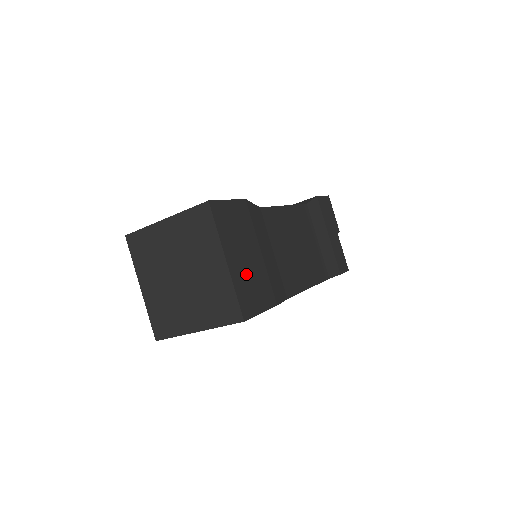
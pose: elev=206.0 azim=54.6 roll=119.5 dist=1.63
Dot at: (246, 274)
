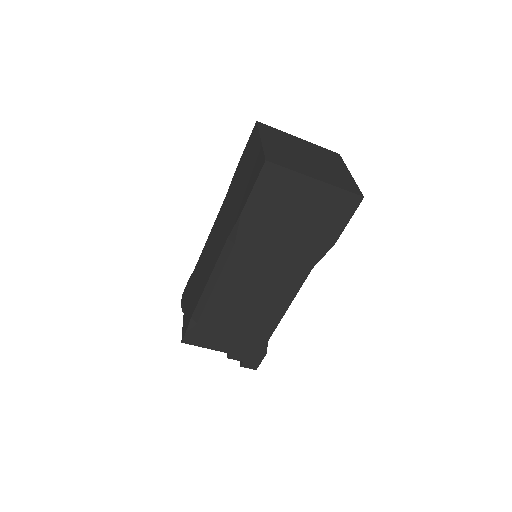
Dot at: occluded
